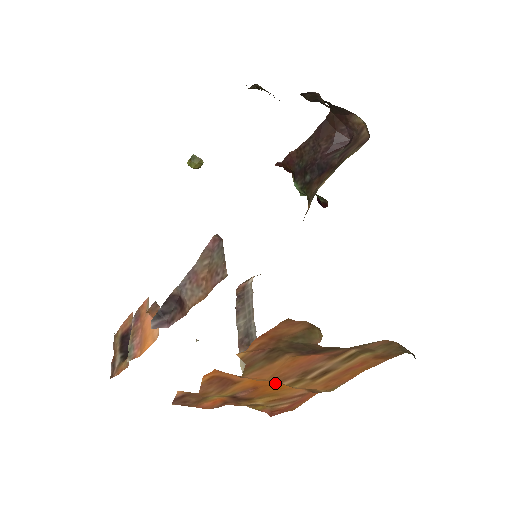
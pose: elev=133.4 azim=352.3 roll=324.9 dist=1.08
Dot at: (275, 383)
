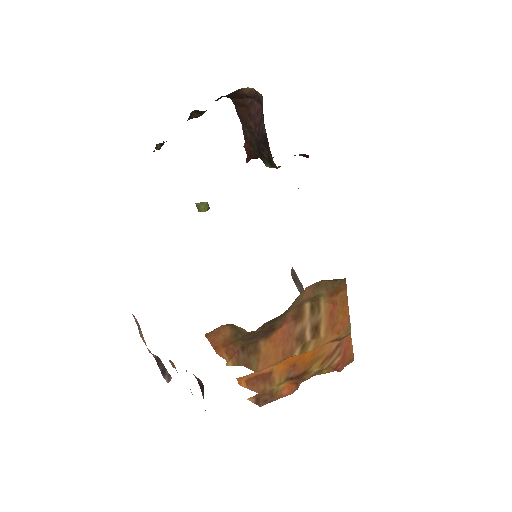
Dot at: (301, 354)
